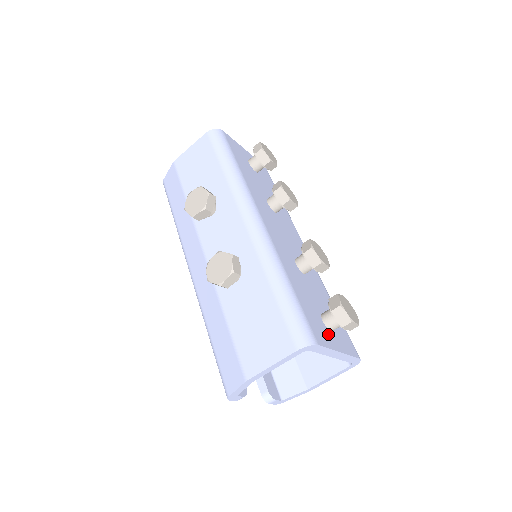
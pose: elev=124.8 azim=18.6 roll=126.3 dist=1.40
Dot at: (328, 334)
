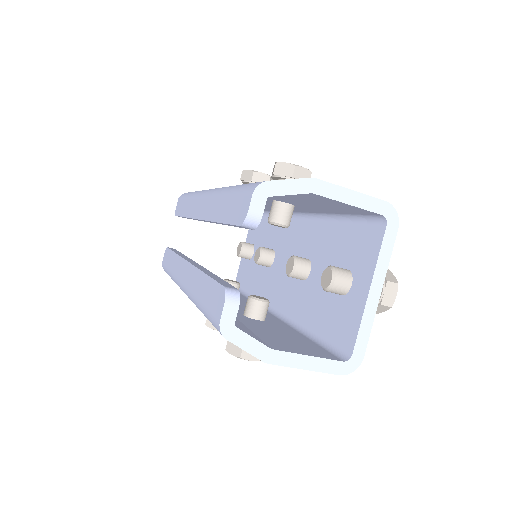
Dot at: occluded
